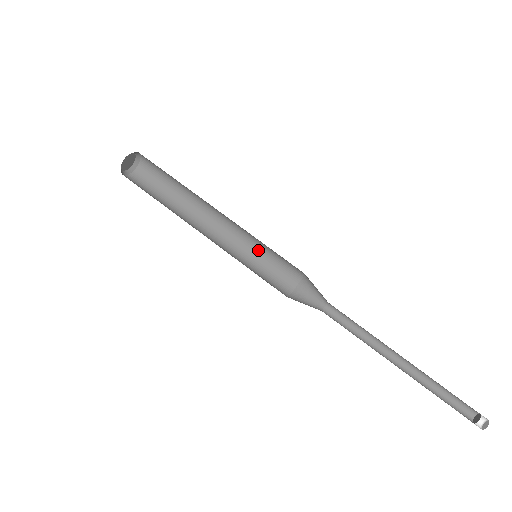
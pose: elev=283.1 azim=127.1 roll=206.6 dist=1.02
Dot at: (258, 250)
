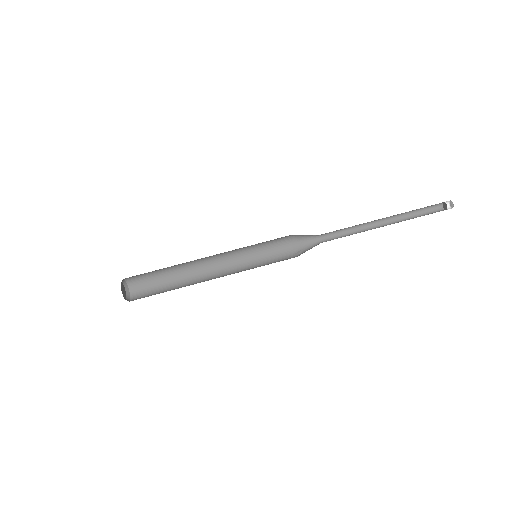
Dot at: (250, 247)
